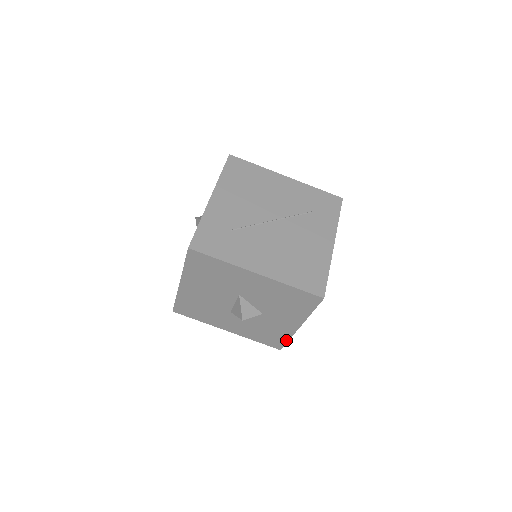
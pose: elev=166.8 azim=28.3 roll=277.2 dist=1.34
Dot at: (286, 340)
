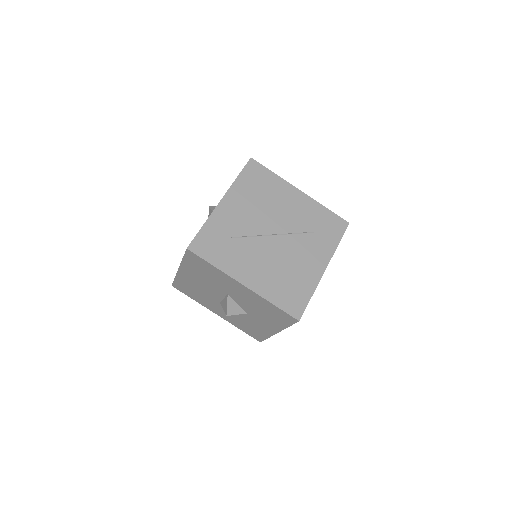
Dot at: (265, 337)
